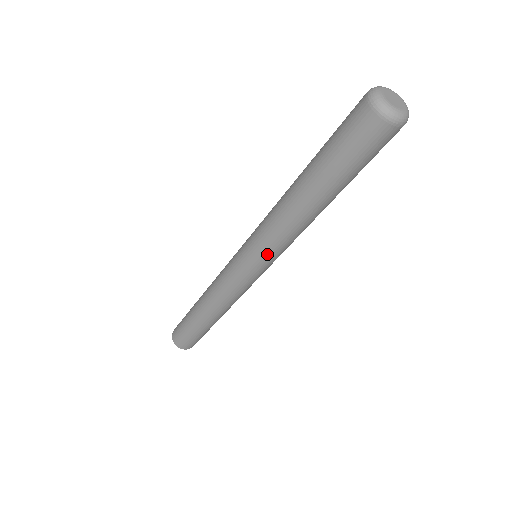
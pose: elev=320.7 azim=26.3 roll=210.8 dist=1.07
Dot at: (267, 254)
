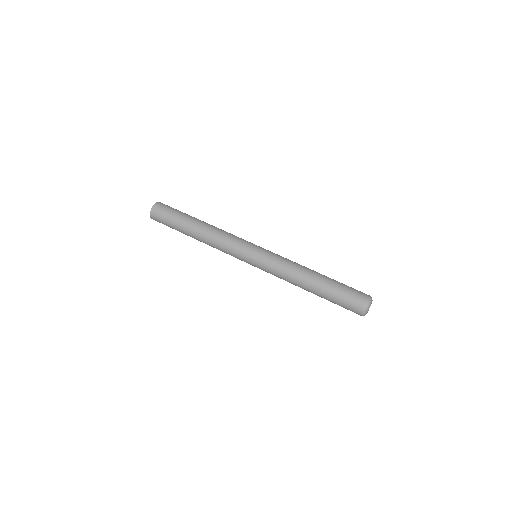
Dot at: (266, 271)
